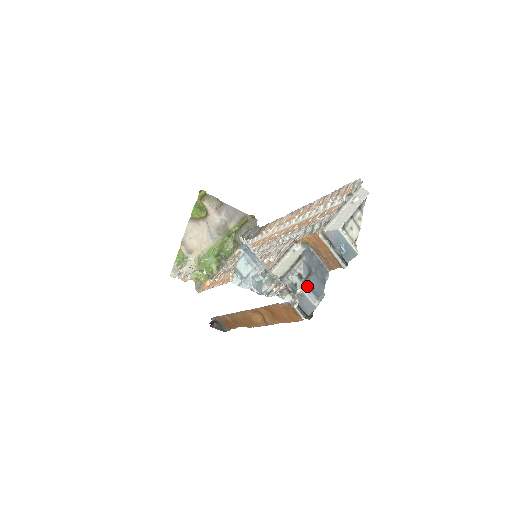
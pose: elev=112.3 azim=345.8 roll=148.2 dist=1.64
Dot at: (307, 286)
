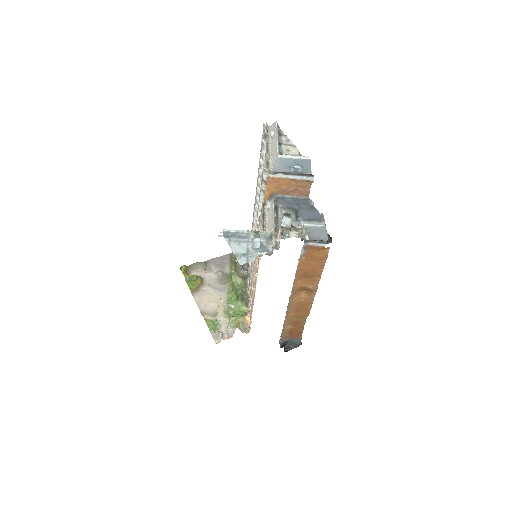
Dot at: (303, 221)
